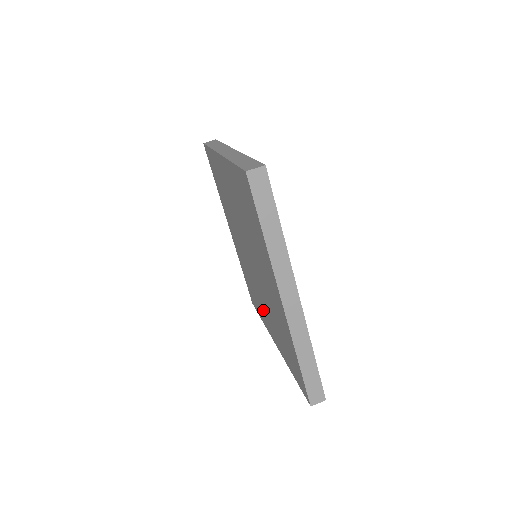
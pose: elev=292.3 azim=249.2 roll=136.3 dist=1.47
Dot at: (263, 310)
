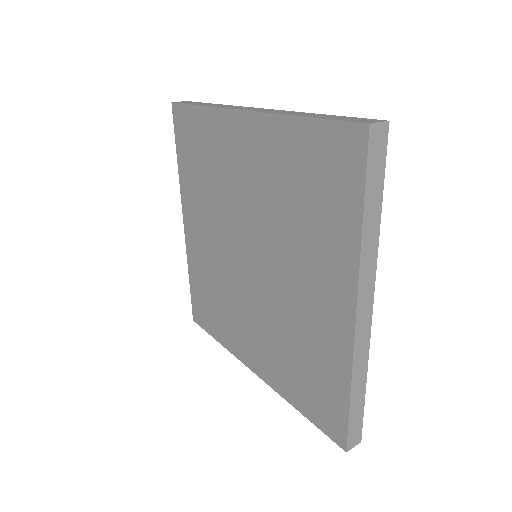
Dot at: (312, 316)
